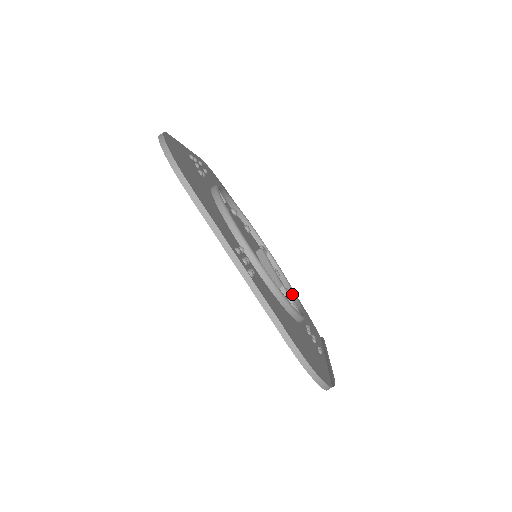
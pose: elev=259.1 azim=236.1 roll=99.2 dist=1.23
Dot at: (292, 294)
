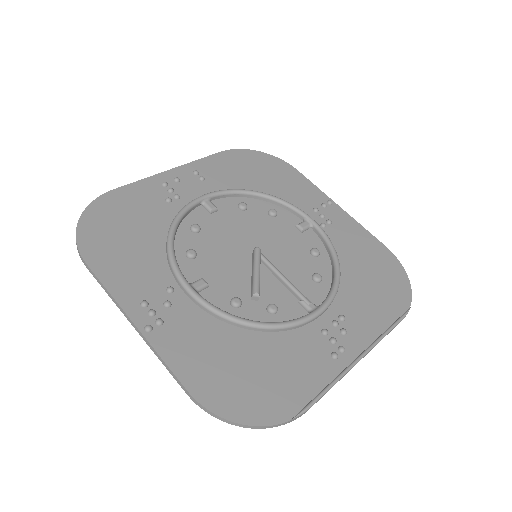
Dot at: (333, 274)
